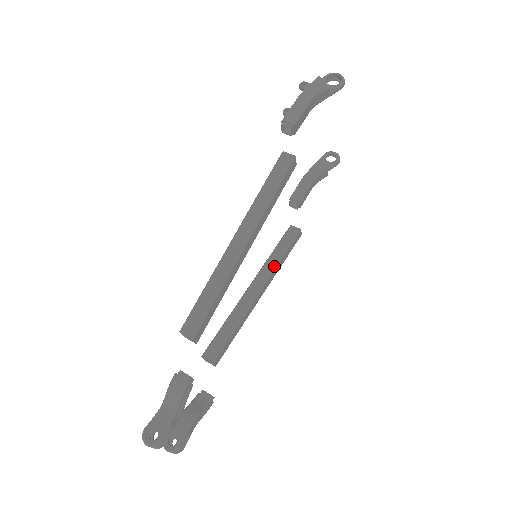
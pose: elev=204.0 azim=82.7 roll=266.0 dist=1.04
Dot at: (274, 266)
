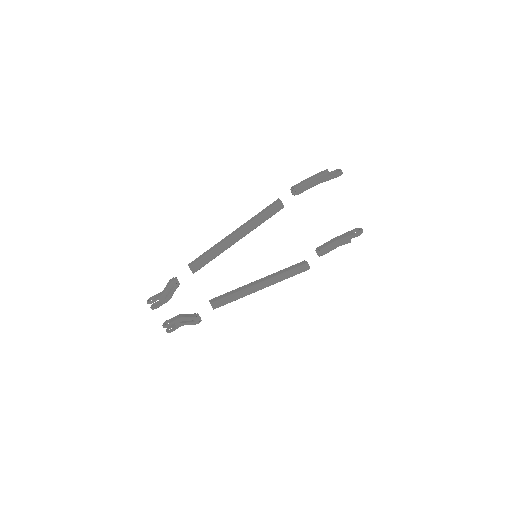
Dot at: (277, 275)
